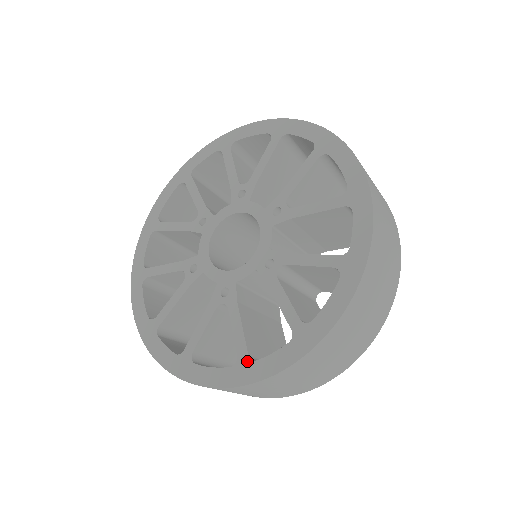
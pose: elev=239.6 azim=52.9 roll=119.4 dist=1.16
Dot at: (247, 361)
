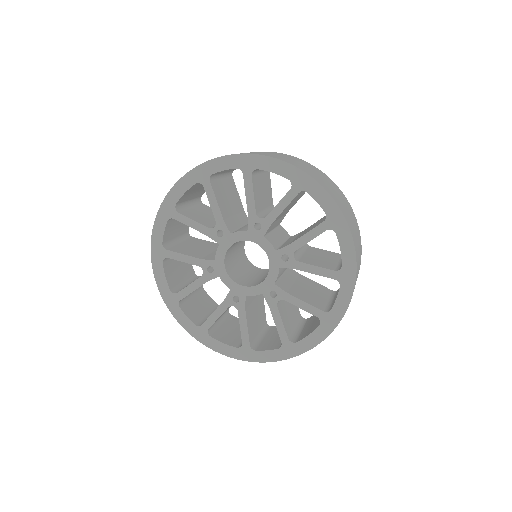
Dot at: (249, 349)
